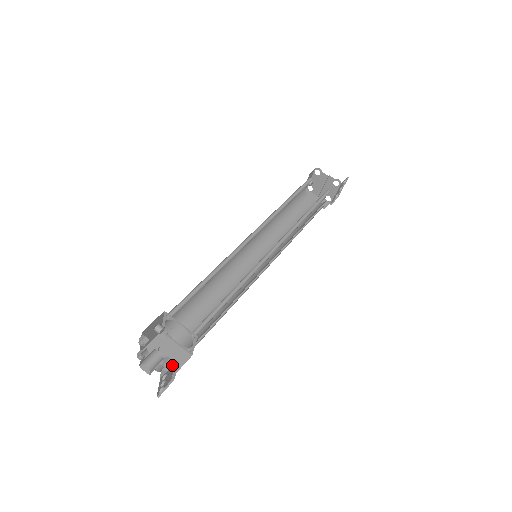
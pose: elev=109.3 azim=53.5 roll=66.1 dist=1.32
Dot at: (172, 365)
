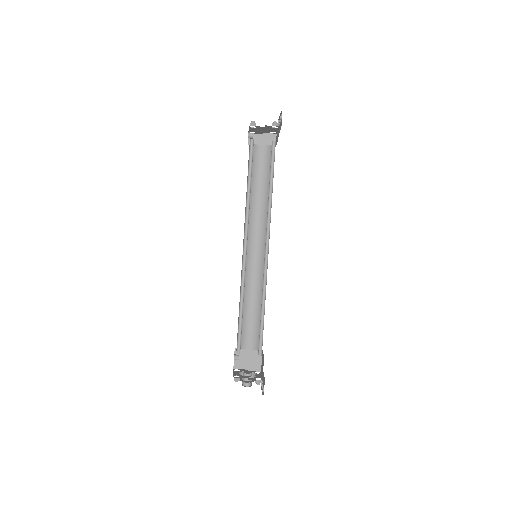
Dot at: (256, 363)
